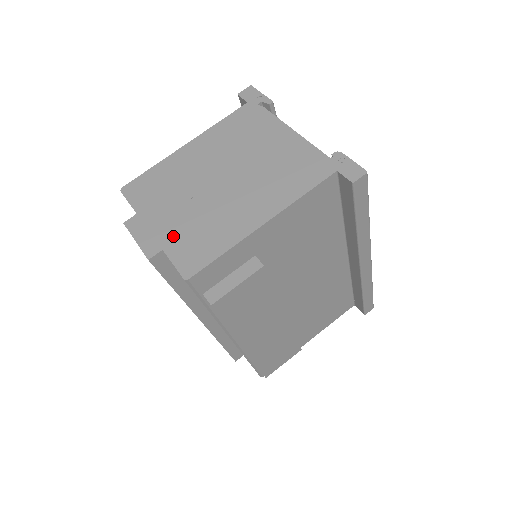
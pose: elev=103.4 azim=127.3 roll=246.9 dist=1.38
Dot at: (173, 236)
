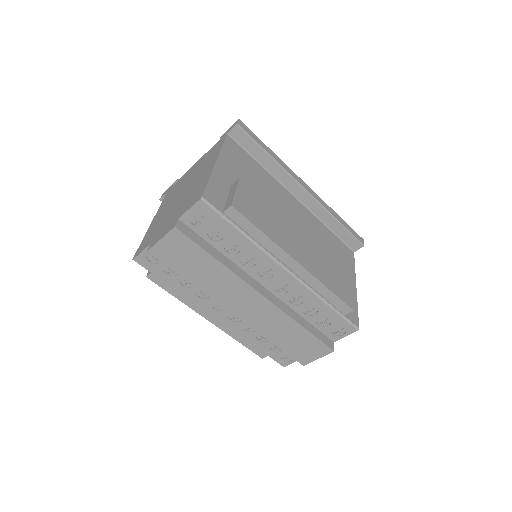
Dot at: (178, 214)
